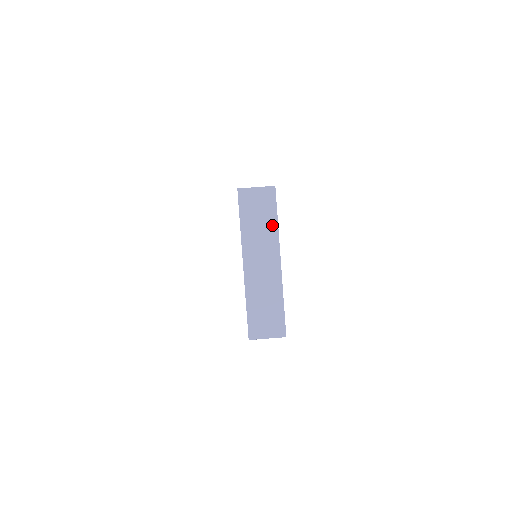
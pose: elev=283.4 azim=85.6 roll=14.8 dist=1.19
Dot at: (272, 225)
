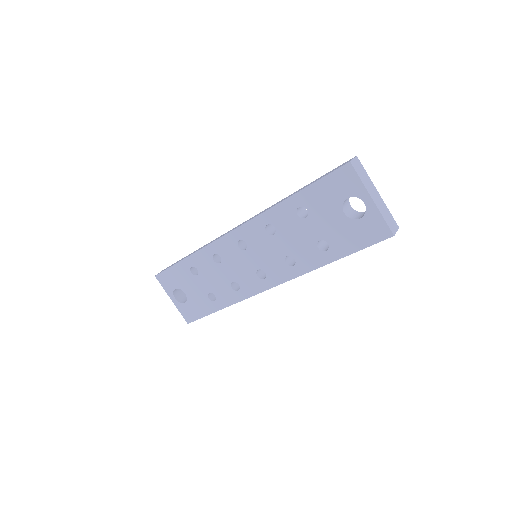
Dot at: (367, 175)
